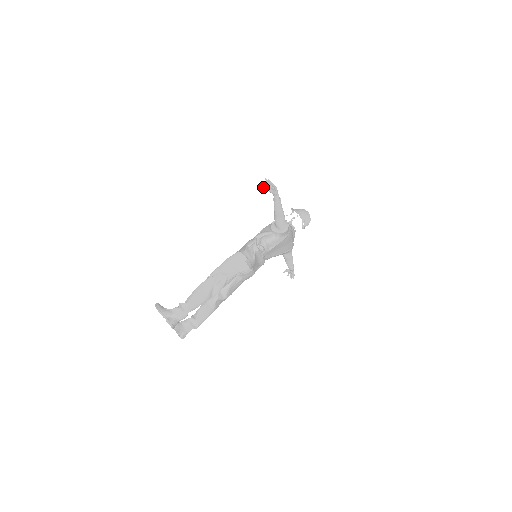
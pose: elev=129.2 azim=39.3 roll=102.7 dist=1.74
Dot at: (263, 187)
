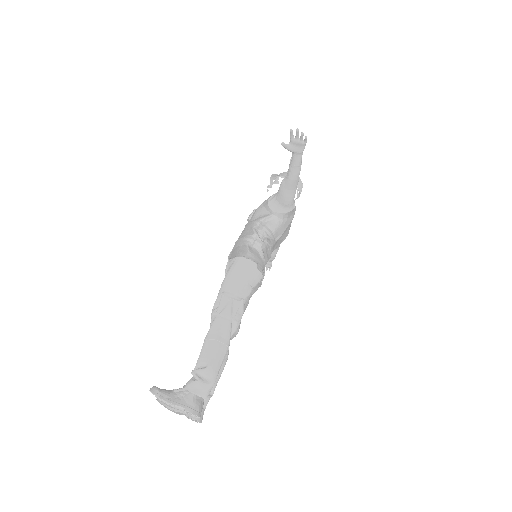
Dot at: (283, 145)
